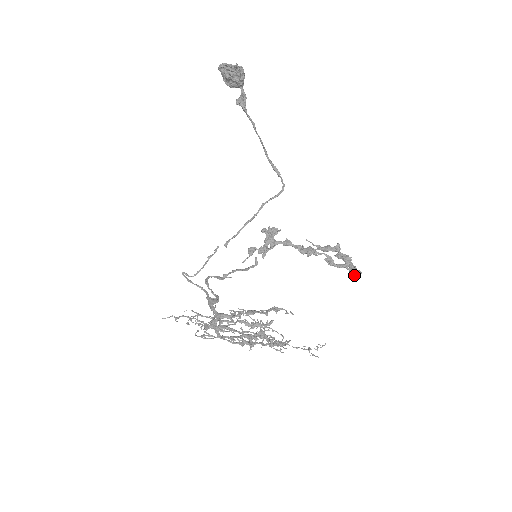
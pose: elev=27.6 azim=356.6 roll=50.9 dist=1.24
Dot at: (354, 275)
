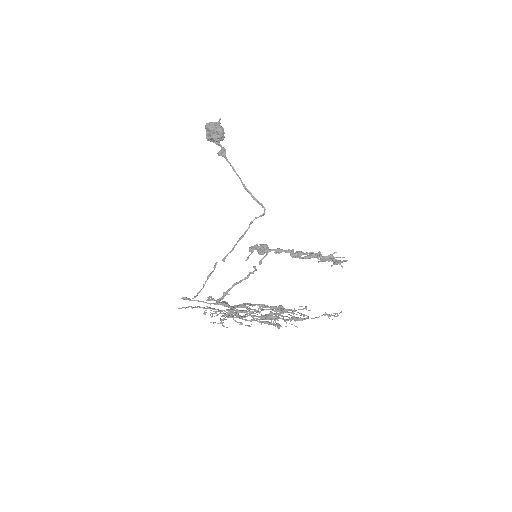
Dot at: (343, 257)
